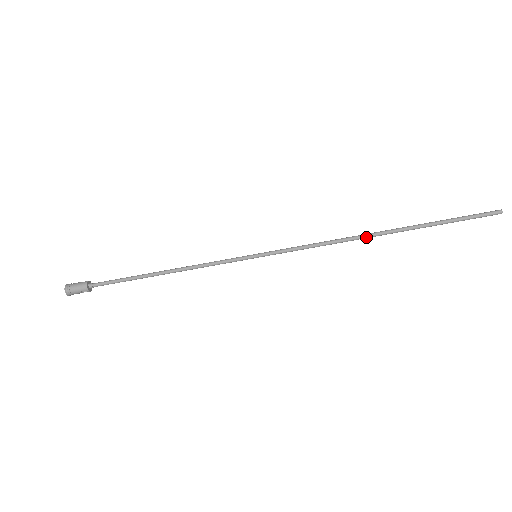
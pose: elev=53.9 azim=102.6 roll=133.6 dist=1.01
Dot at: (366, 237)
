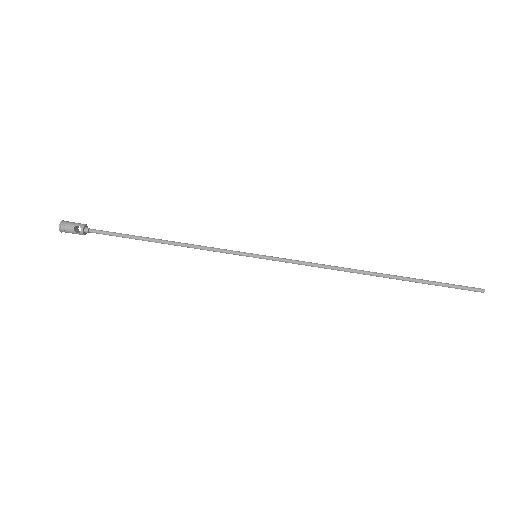
Dot at: (361, 271)
